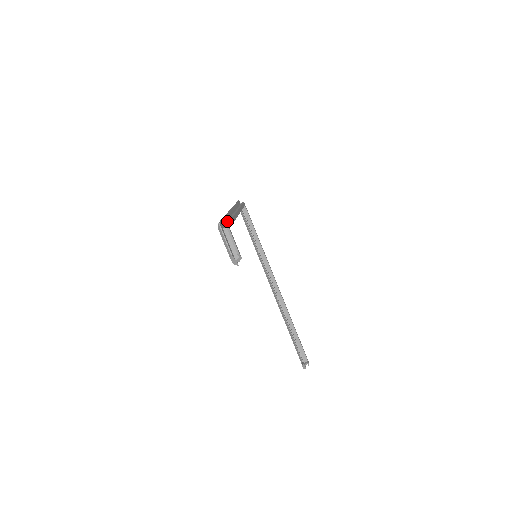
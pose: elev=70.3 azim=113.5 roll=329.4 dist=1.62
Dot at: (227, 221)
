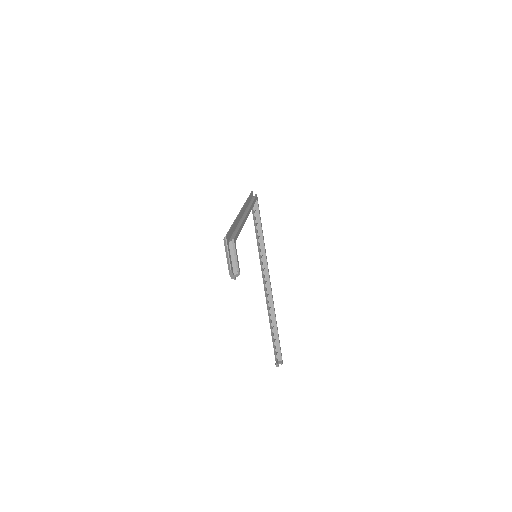
Dot at: (234, 233)
